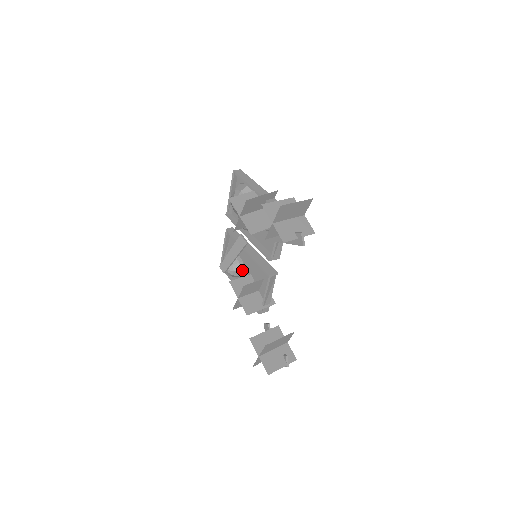
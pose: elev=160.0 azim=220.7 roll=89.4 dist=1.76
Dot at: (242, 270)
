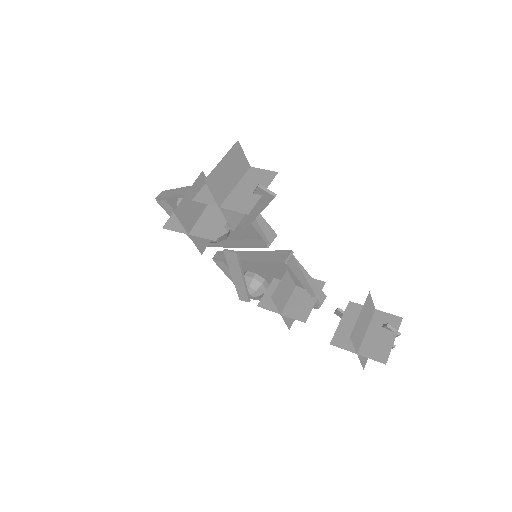
Dot at: (263, 282)
